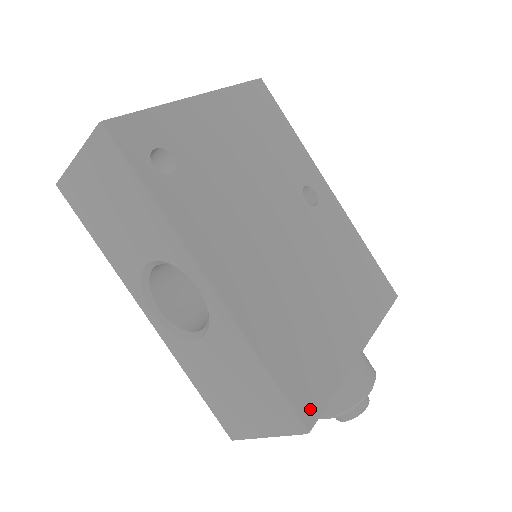
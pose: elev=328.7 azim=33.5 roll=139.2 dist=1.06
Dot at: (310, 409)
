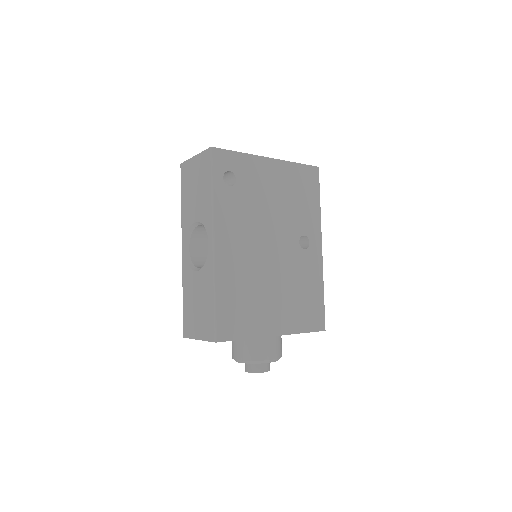
Dot at: (224, 334)
